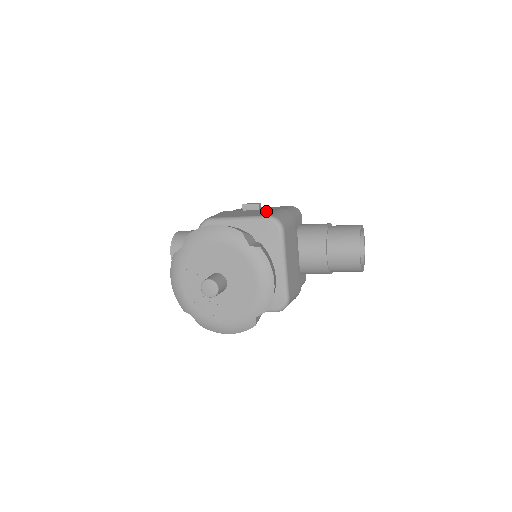
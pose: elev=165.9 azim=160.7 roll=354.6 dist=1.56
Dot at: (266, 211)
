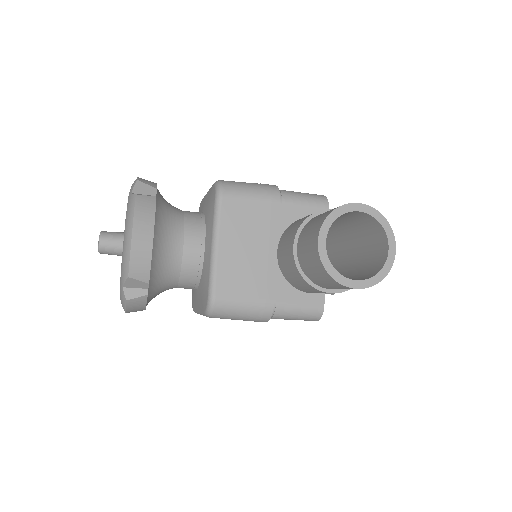
Dot at: occluded
